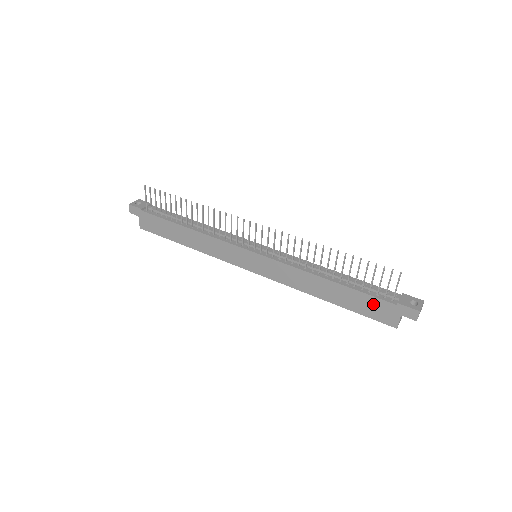
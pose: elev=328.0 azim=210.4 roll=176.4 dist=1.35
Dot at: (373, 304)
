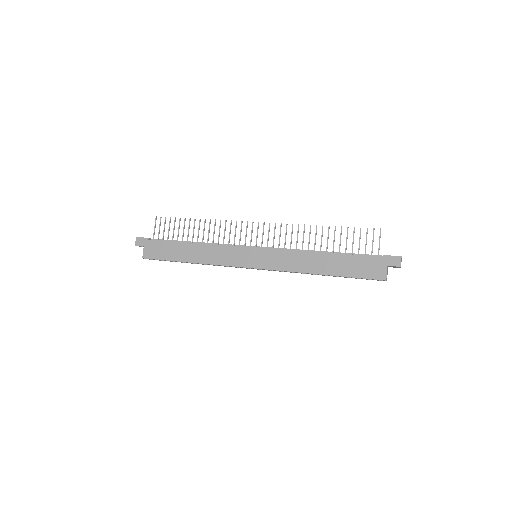
Dot at: (363, 263)
